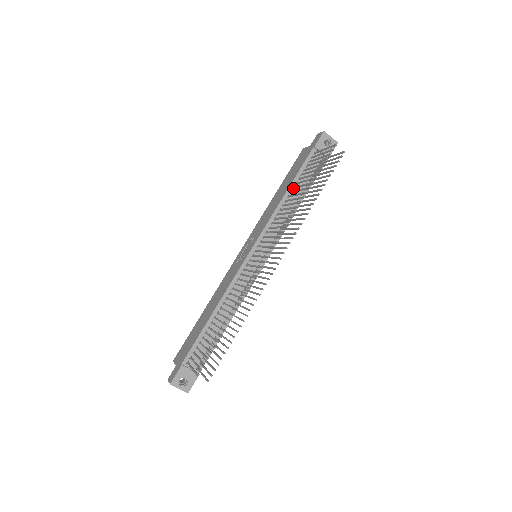
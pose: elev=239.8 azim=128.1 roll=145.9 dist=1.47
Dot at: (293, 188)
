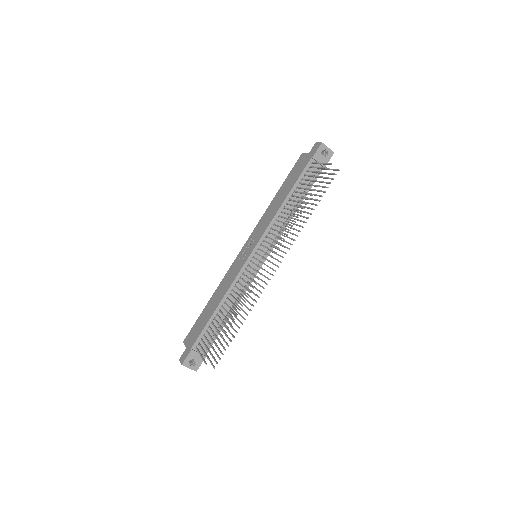
Dot at: (291, 196)
